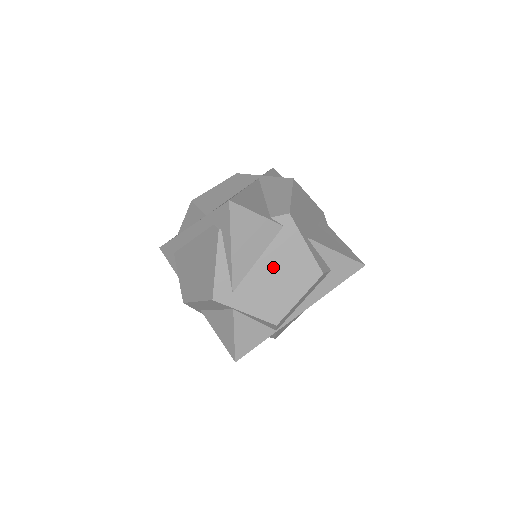
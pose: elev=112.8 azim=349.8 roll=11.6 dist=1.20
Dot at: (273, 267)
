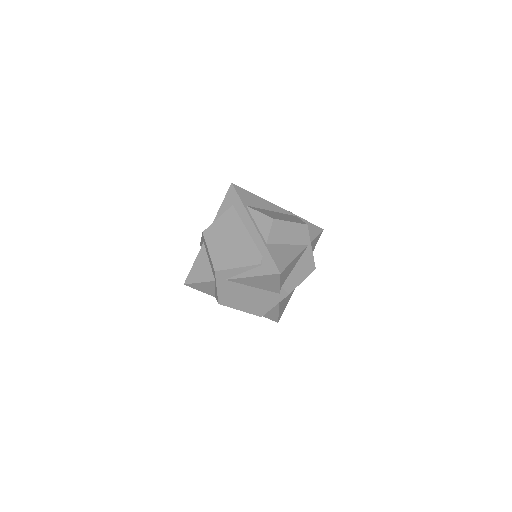
Dot at: (252, 295)
